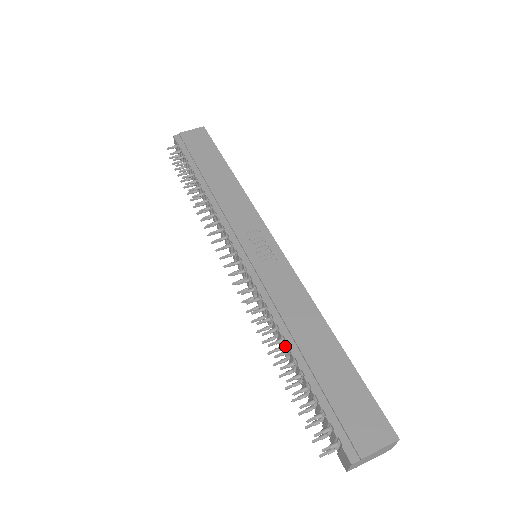
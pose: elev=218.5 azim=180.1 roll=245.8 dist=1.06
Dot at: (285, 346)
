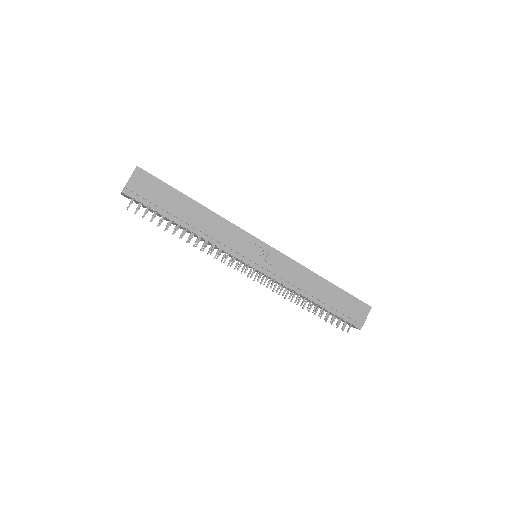
Dot at: occluded
